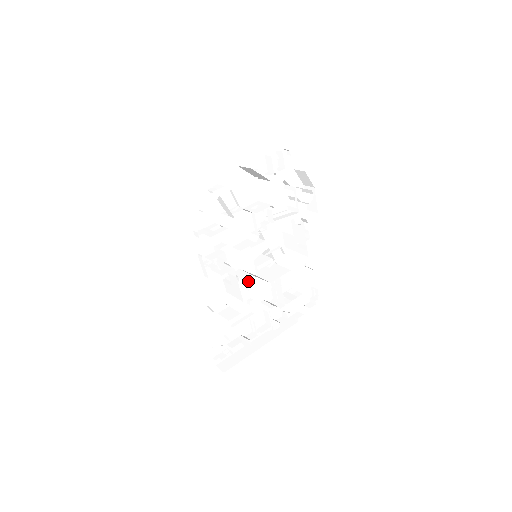
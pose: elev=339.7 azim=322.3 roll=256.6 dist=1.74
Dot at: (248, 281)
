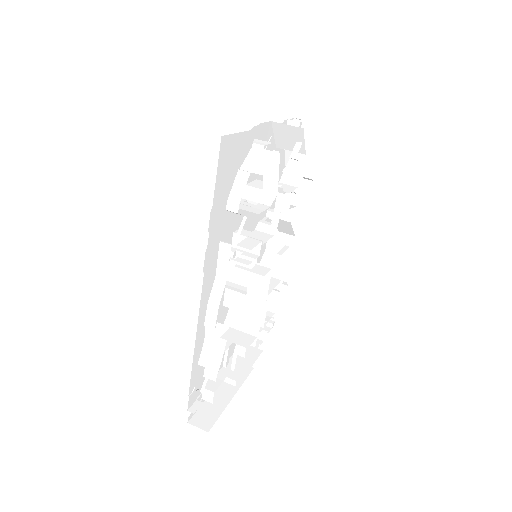
Dot at: occluded
